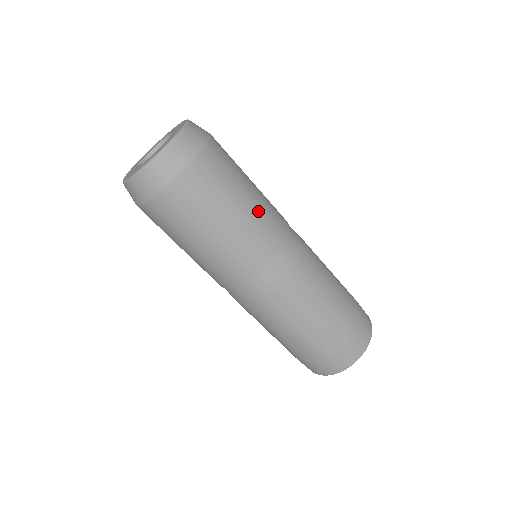
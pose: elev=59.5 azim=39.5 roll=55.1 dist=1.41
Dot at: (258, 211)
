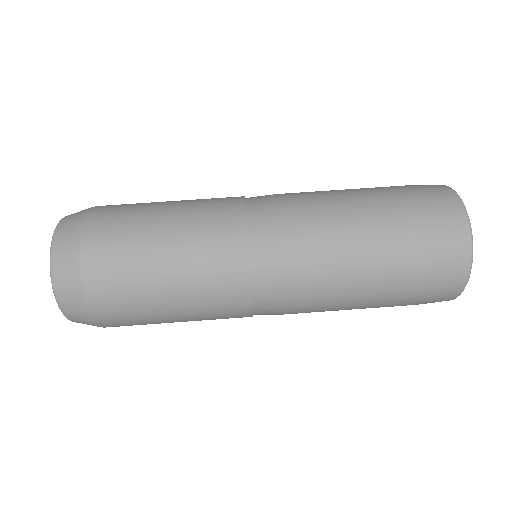
Dot at: (189, 215)
